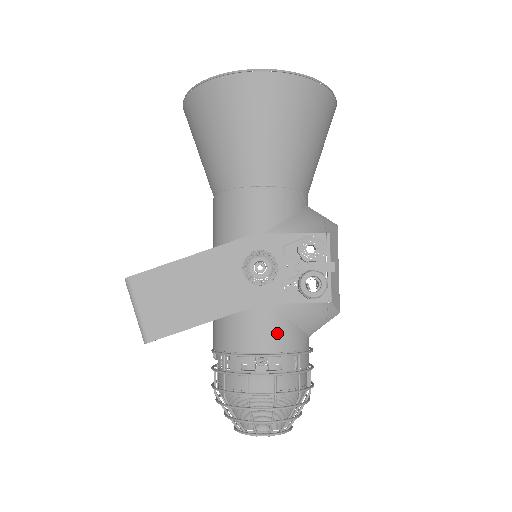
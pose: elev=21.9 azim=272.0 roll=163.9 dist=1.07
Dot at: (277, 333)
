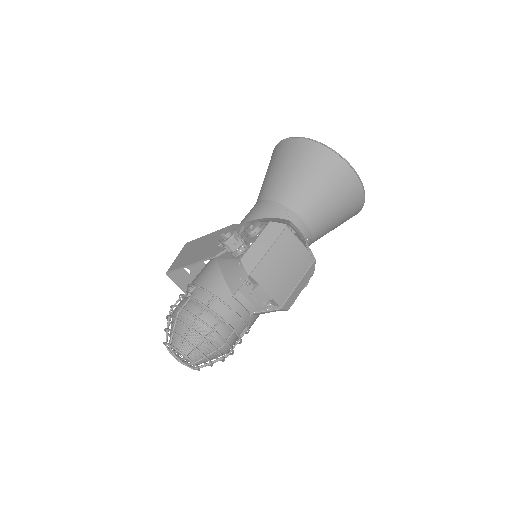
Dot at: (209, 276)
